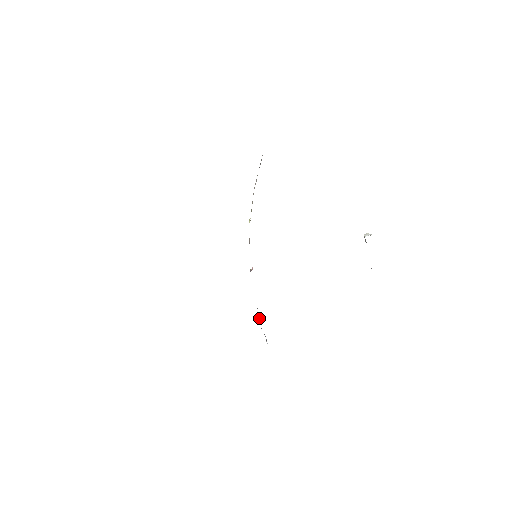
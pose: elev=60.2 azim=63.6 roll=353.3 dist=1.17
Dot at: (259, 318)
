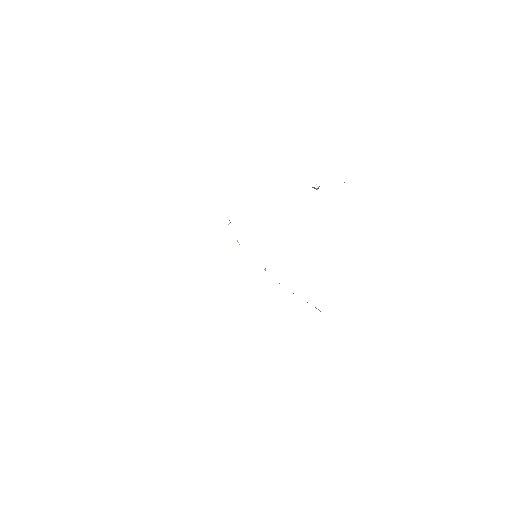
Dot at: occluded
